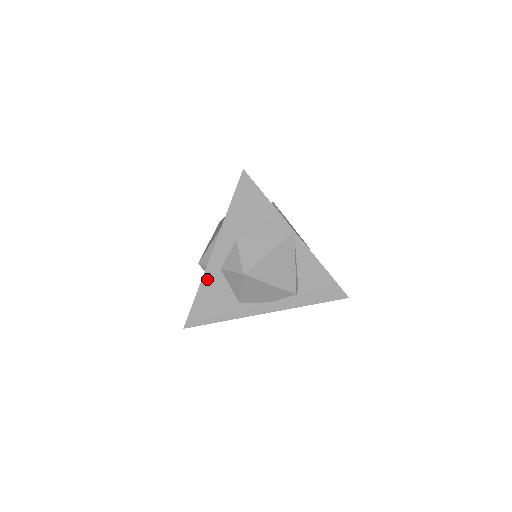
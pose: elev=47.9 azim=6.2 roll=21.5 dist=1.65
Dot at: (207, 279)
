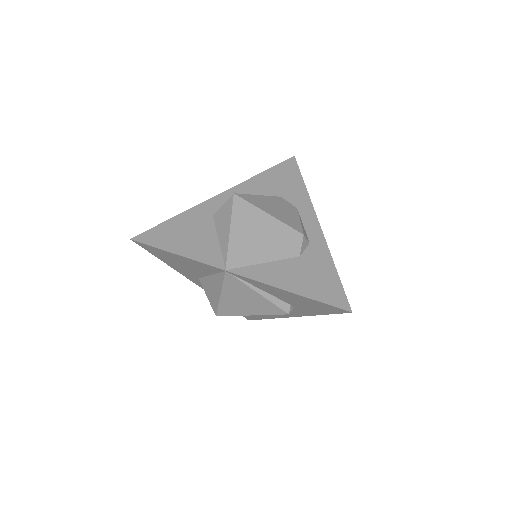
Dot at: occluded
